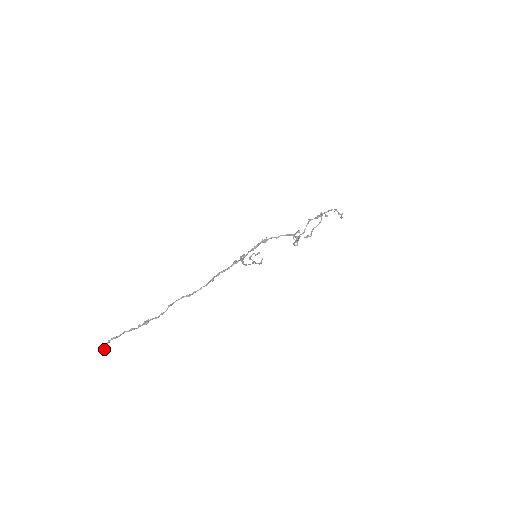
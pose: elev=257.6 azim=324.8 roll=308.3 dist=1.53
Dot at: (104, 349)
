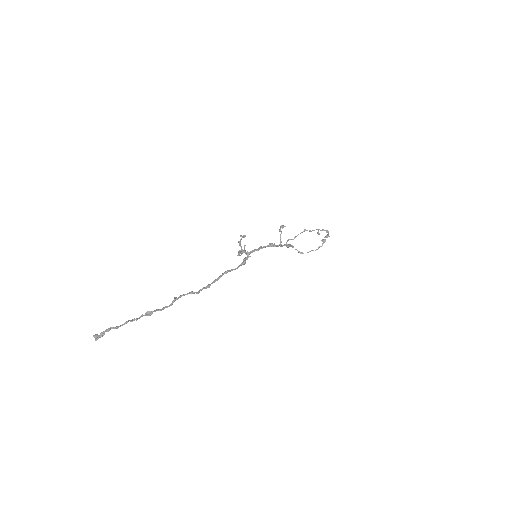
Dot at: (100, 337)
